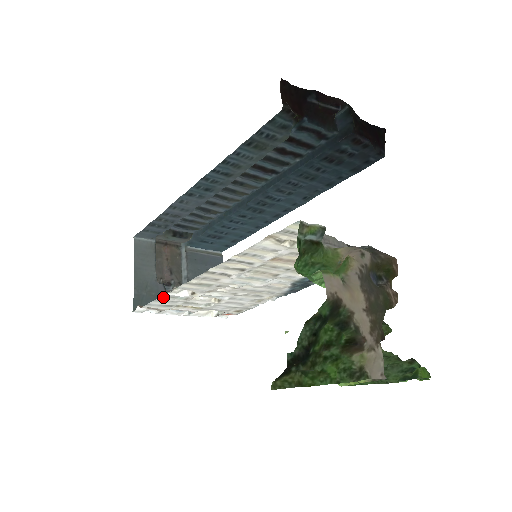
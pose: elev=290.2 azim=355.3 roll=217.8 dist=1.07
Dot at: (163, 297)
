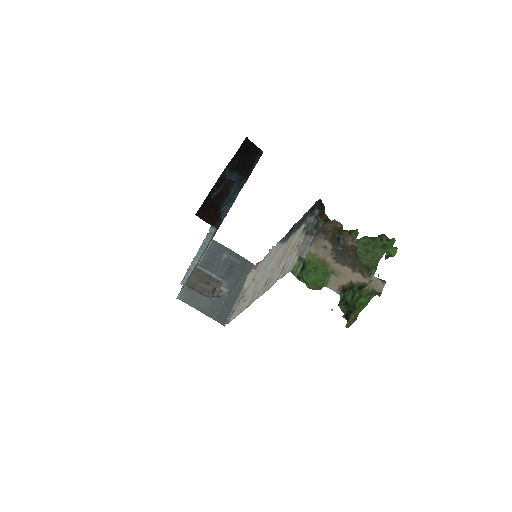
Dot at: (237, 314)
